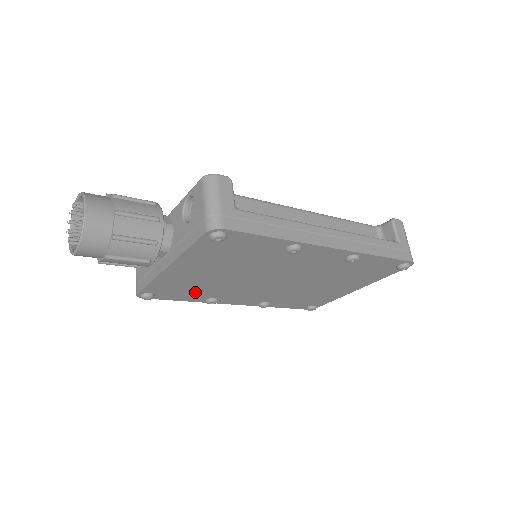
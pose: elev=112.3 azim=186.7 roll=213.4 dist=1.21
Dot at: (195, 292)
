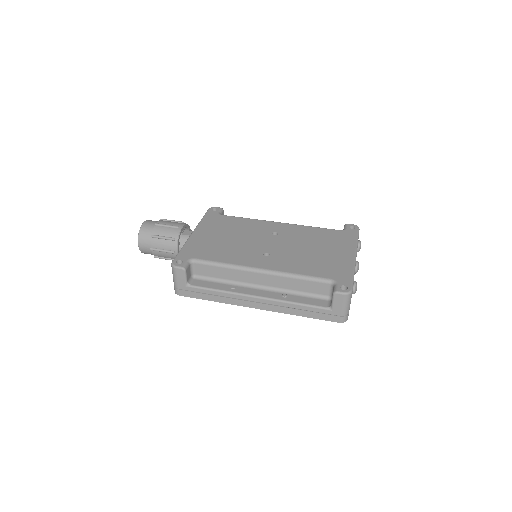
Dot at: occluded
